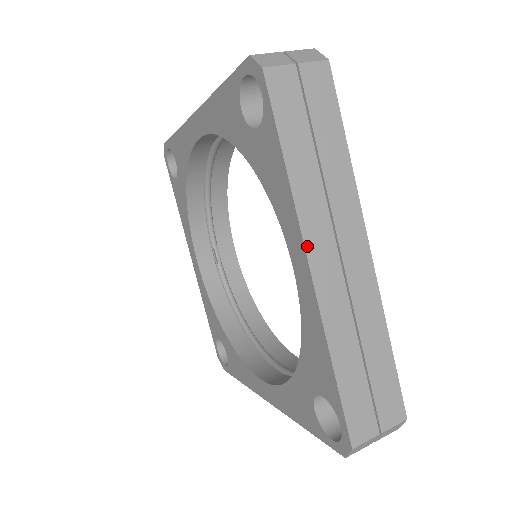
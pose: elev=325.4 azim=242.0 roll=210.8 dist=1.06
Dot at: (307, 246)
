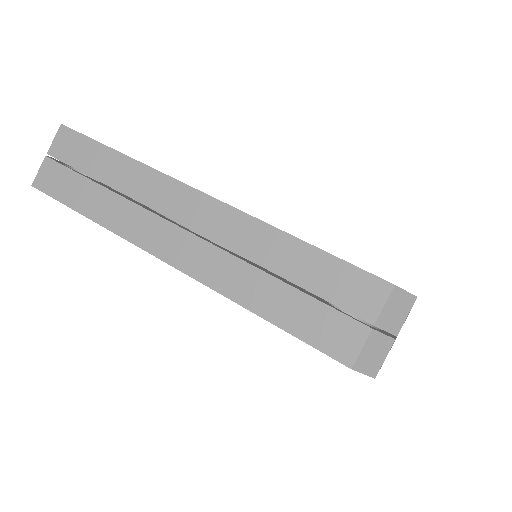
Dot at: occluded
